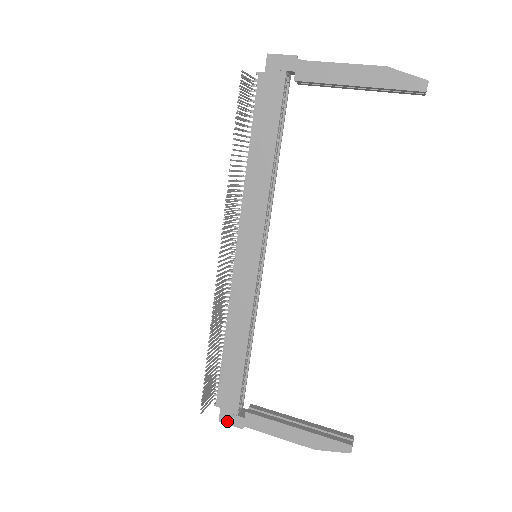
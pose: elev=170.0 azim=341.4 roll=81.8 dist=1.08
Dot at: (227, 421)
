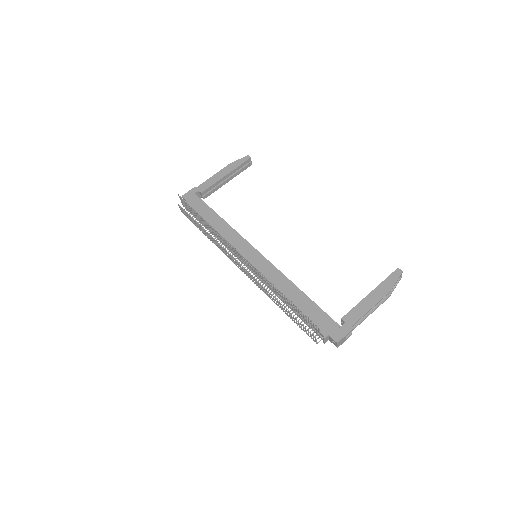
Dot at: (340, 337)
